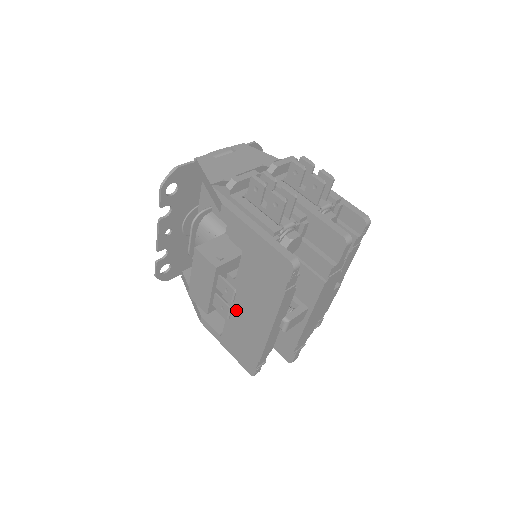
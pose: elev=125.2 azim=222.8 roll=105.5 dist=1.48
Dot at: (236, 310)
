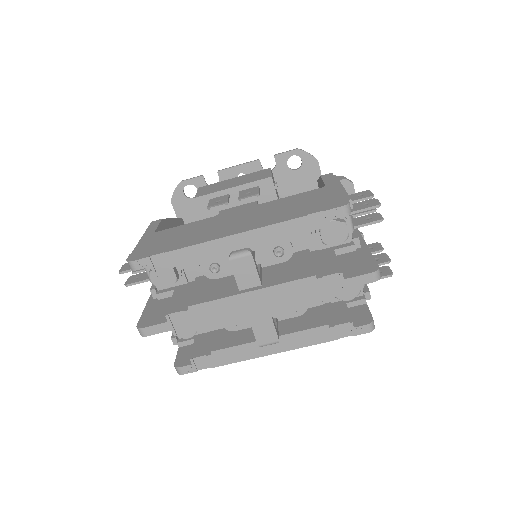
Dot at: (217, 219)
